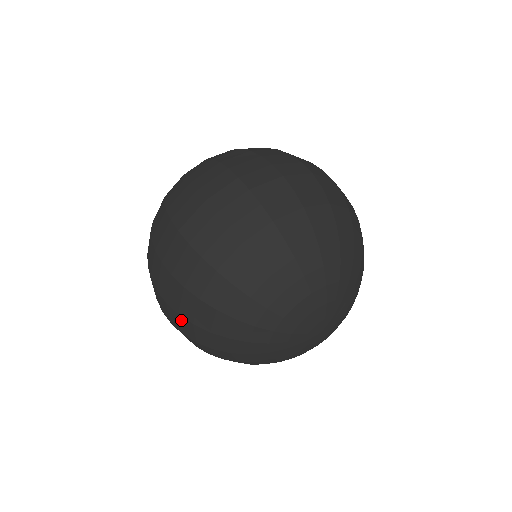
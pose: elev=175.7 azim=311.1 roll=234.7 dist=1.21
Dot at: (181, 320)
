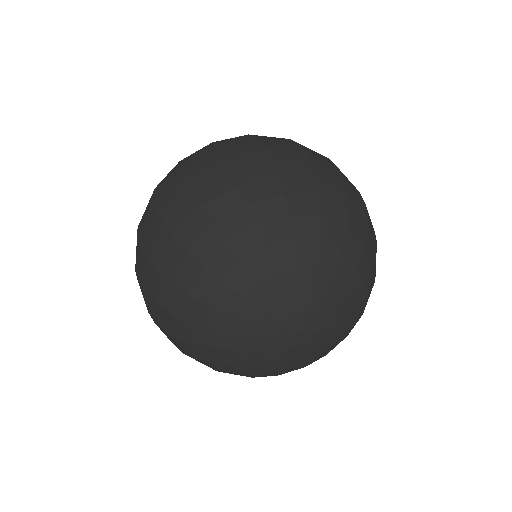
Dot at: (148, 301)
